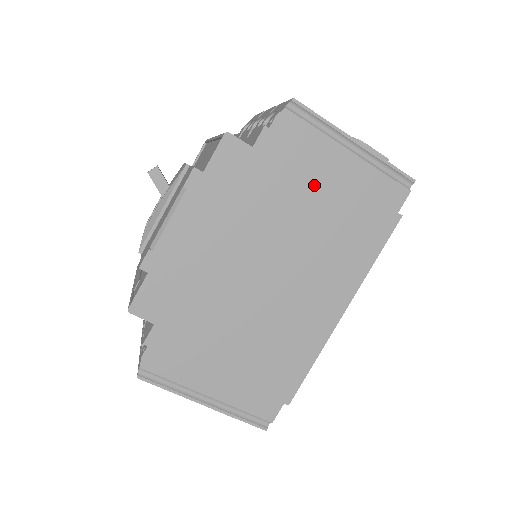
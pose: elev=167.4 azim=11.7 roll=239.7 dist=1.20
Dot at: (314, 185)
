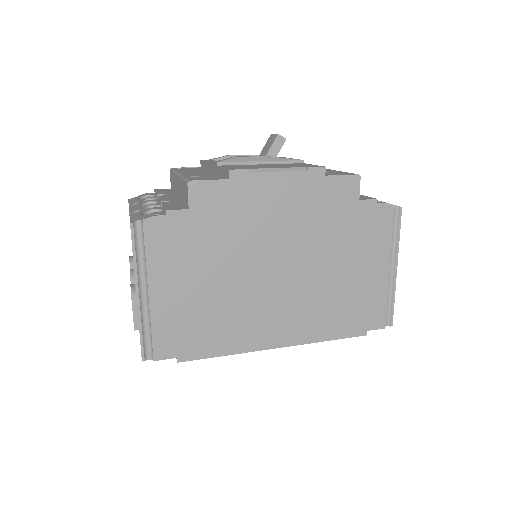
Dot at: (356, 260)
